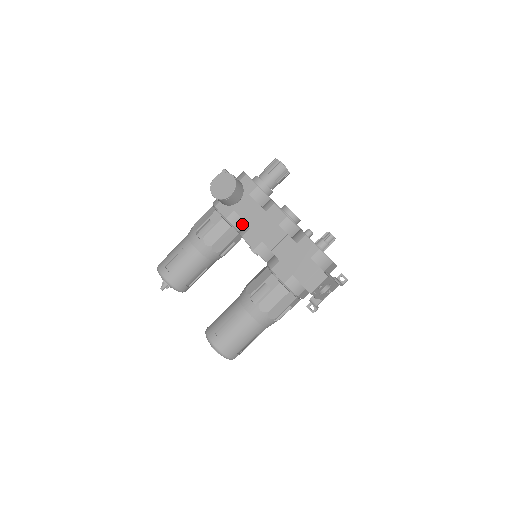
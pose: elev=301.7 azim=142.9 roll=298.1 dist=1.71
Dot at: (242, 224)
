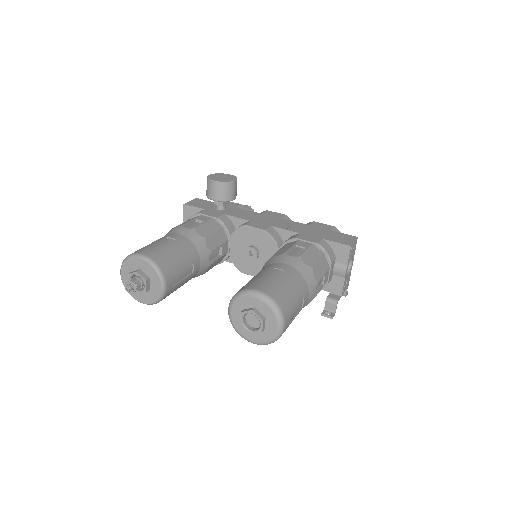
Dot at: (233, 230)
